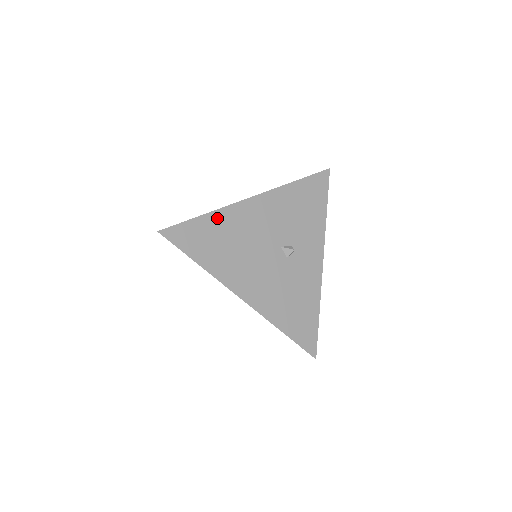
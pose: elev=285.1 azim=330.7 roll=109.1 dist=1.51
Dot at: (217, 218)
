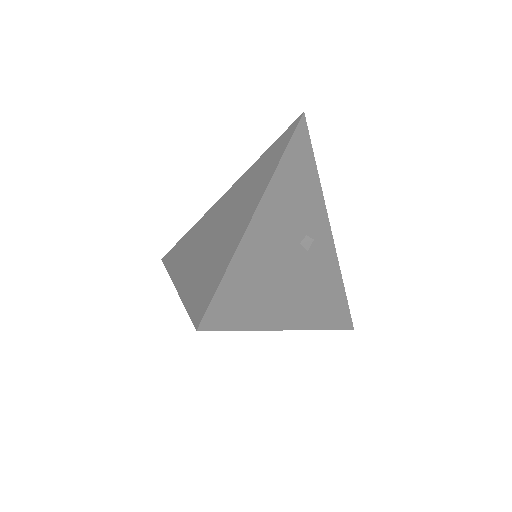
Dot at: (241, 260)
